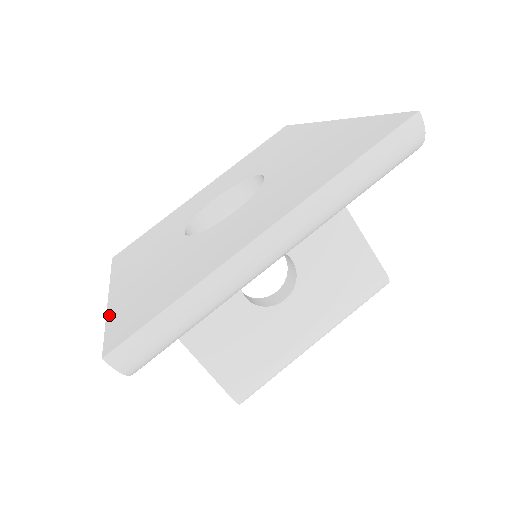
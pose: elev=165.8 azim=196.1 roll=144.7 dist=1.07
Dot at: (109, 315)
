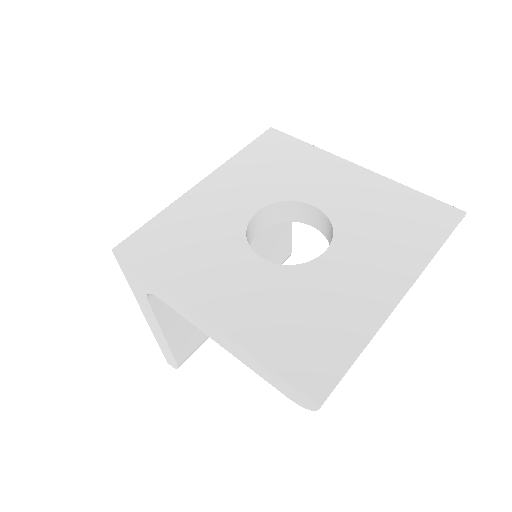
Dot at: (255, 353)
